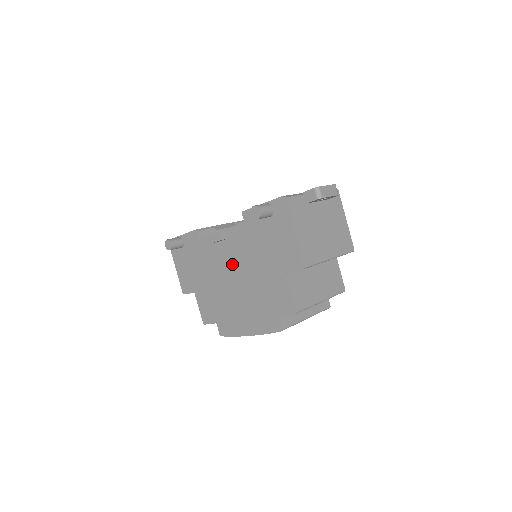
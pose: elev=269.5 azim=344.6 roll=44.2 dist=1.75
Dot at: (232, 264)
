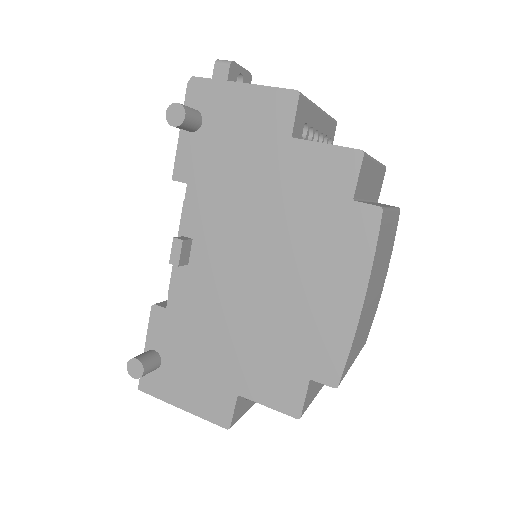
Dot at: (231, 256)
